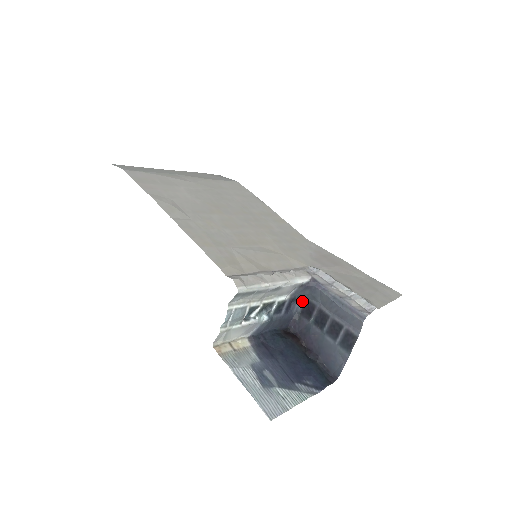
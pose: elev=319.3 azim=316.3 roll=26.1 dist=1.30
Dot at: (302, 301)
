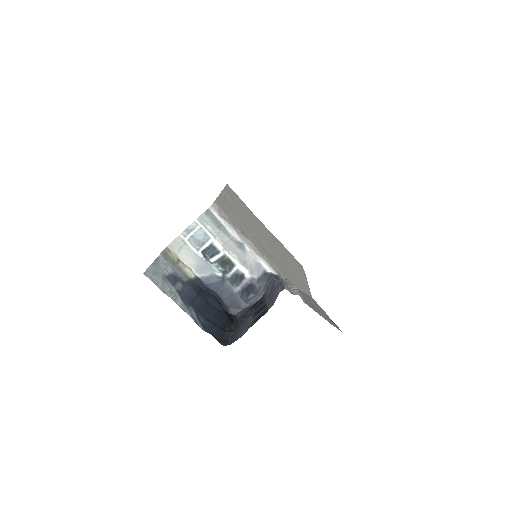
Dot at: (260, 298)
